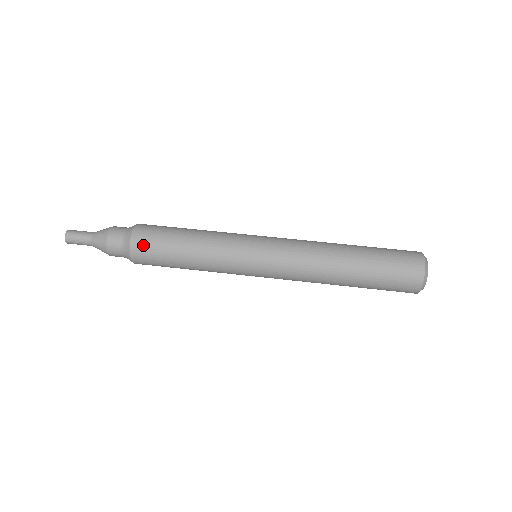
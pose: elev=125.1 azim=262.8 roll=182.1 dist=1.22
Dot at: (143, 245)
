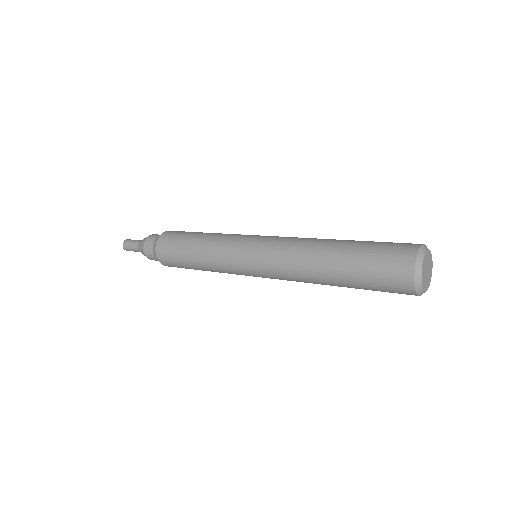
Dot at: occluded
